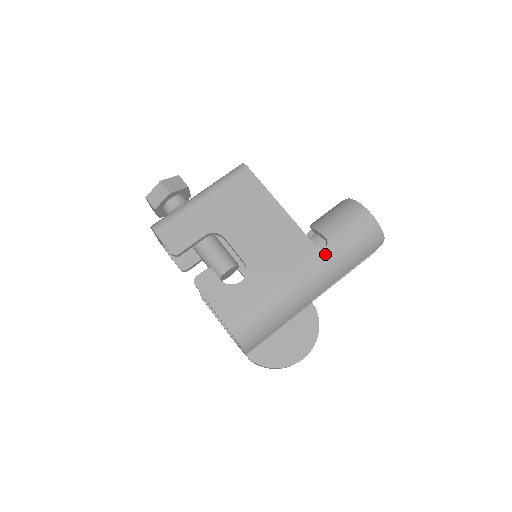
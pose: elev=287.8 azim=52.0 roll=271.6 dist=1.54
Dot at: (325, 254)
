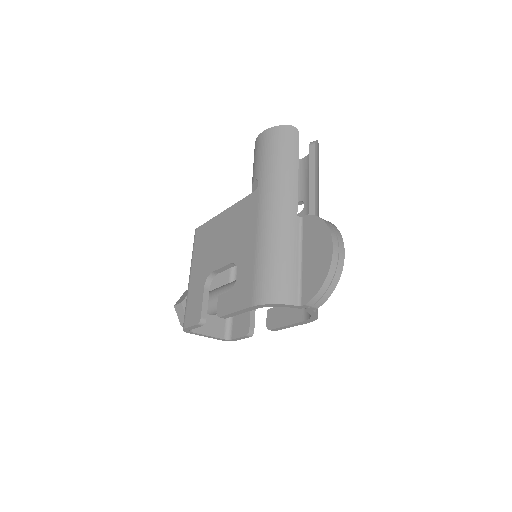
Dot at: (262, 185)
